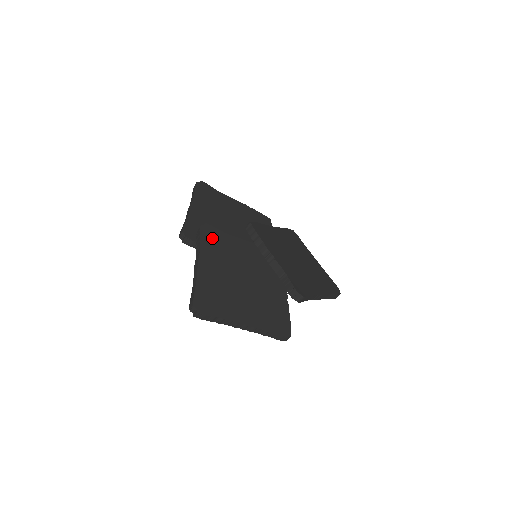
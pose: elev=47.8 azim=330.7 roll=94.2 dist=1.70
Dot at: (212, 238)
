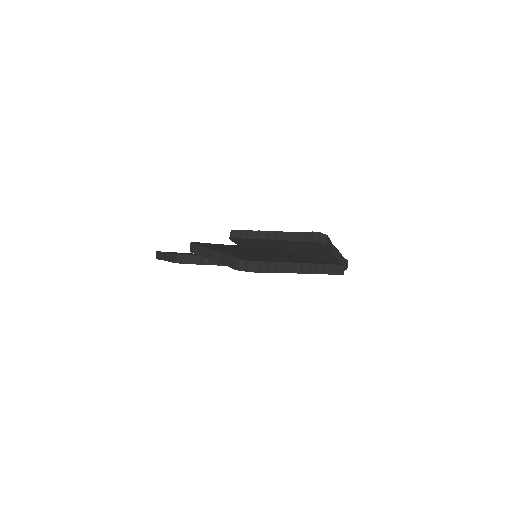
Dot at: (208, 245)
